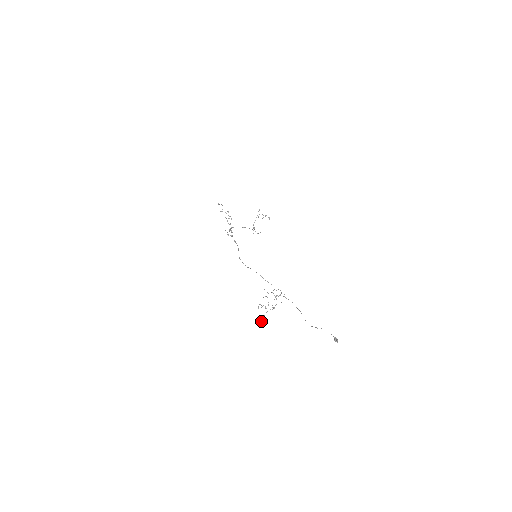
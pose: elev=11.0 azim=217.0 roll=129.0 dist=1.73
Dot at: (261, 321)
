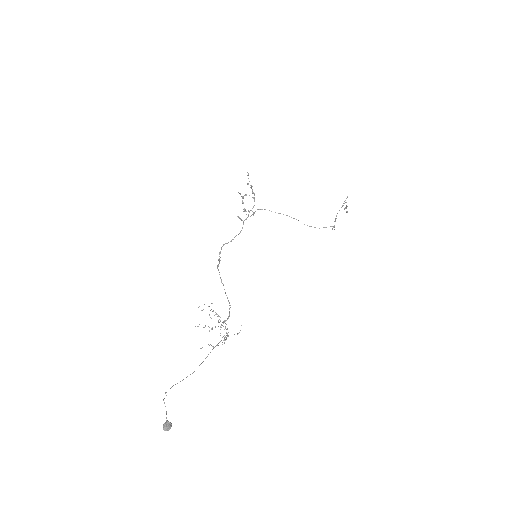
Dot at: (209, 345)
